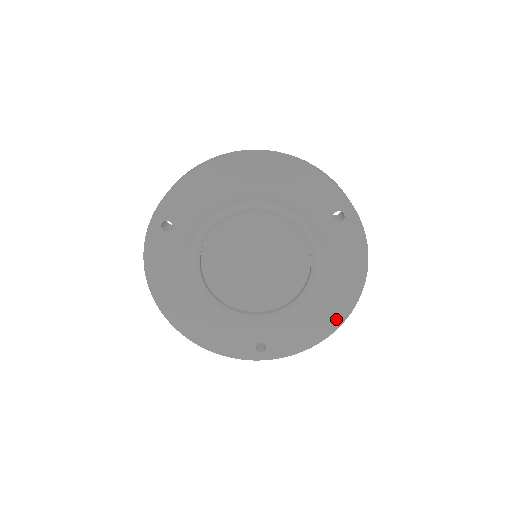
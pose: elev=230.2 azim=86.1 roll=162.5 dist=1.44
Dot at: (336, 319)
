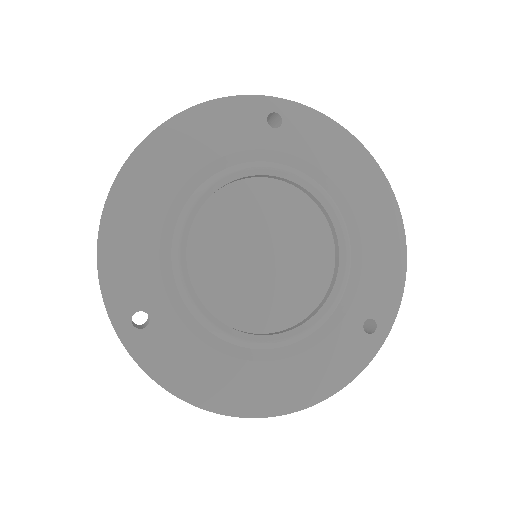
Dot at: (390, 214)
